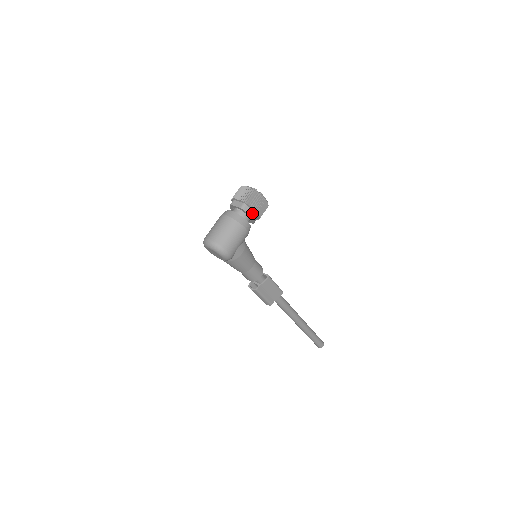
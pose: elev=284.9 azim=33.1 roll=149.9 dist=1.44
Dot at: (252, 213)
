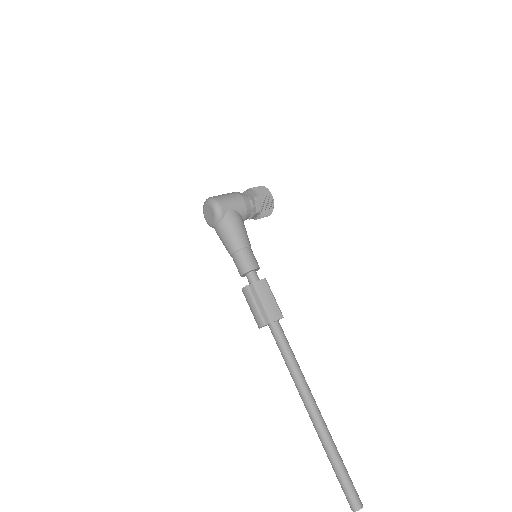
Dot at: (254, 195)
